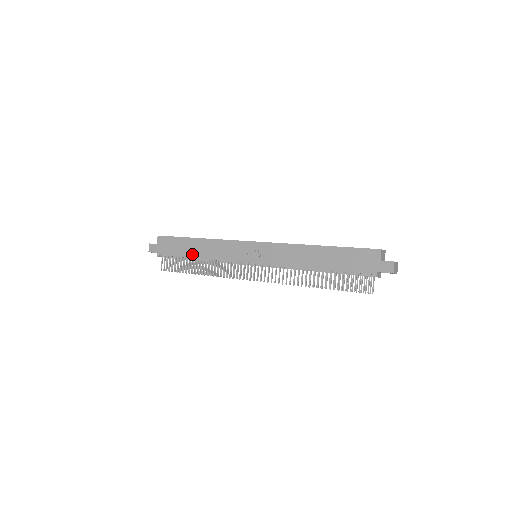
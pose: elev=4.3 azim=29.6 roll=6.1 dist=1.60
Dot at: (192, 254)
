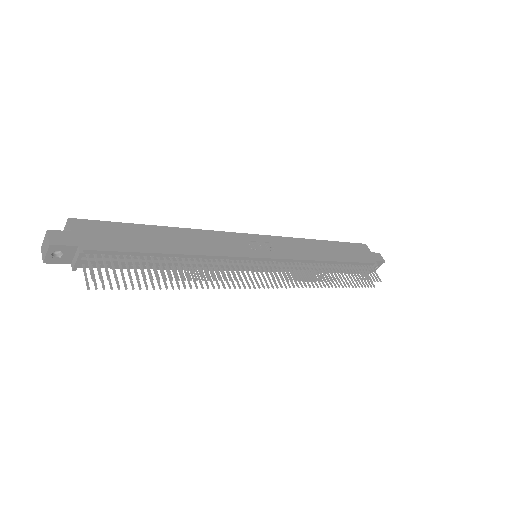
Dot at: (165, 247)
